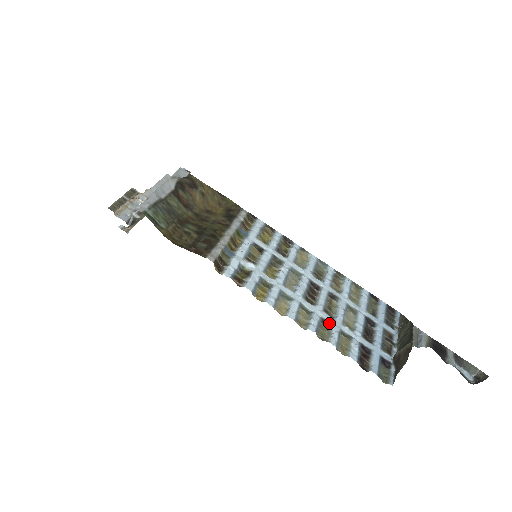
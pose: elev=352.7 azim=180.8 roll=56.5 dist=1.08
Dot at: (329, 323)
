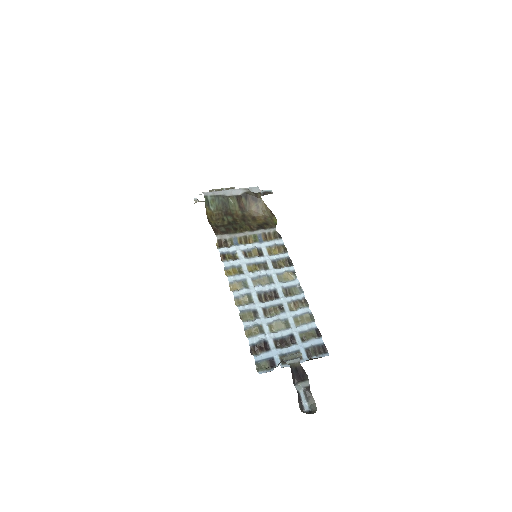
Dot at: (258, 316)
